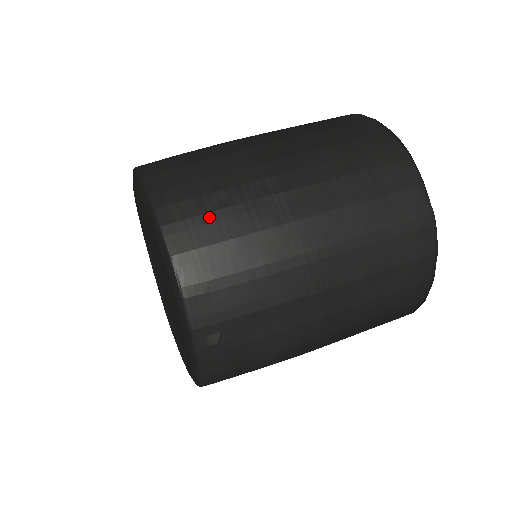
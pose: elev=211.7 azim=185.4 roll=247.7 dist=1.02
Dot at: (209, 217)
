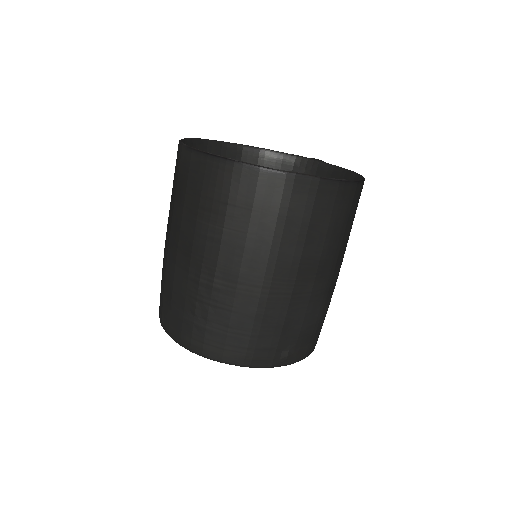
Dot at: (209, 330)
